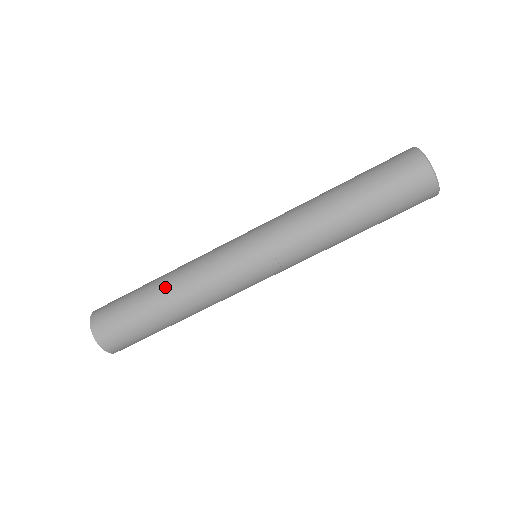
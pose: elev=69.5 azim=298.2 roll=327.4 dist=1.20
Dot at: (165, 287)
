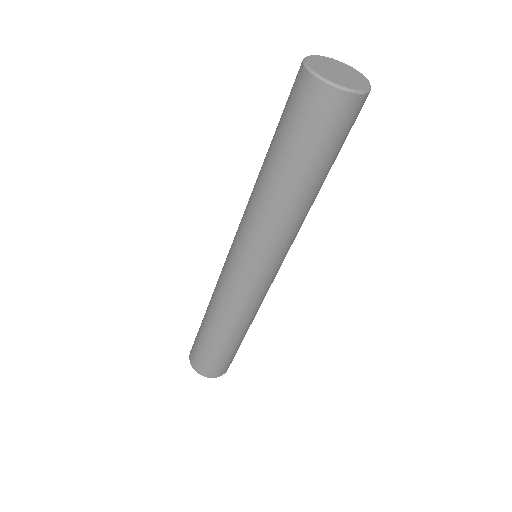
Dot at: (226, 333)
